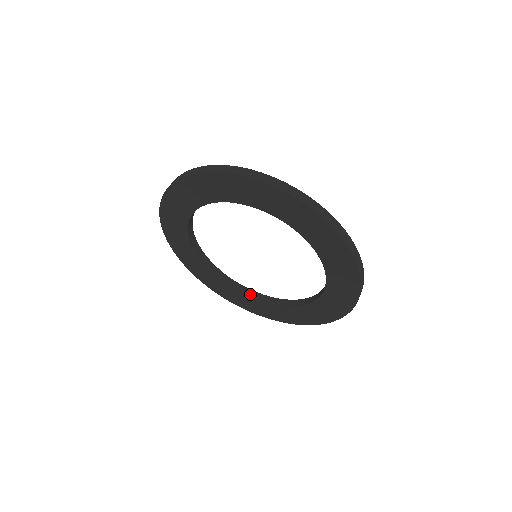
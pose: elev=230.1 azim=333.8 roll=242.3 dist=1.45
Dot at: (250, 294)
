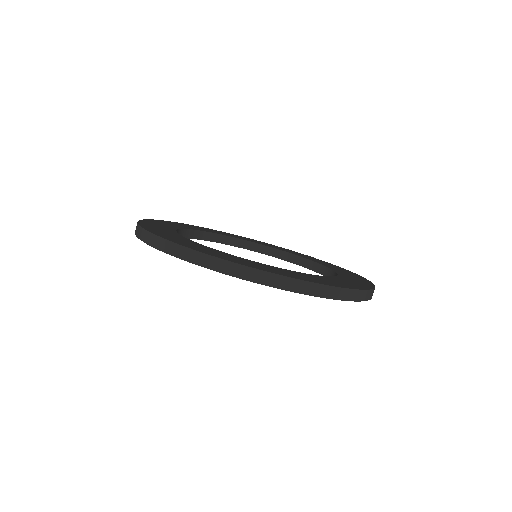
Dot at: (295, 260)
